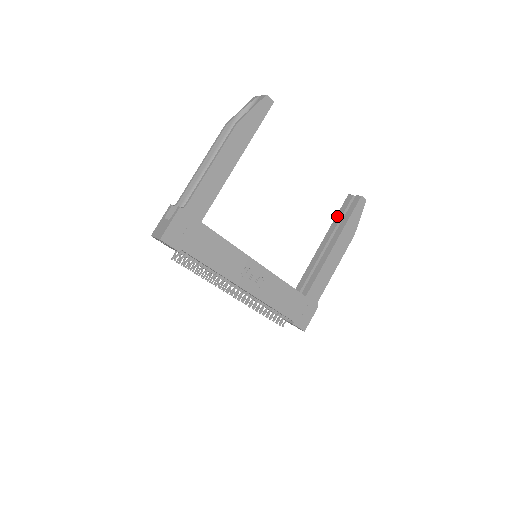
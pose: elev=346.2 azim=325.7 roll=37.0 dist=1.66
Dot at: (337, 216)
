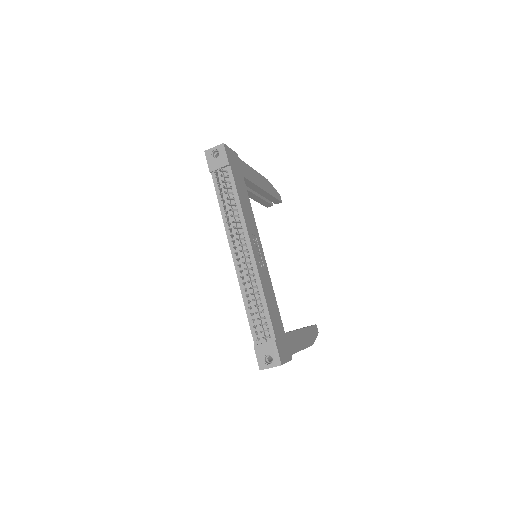
Dot at: occluded
